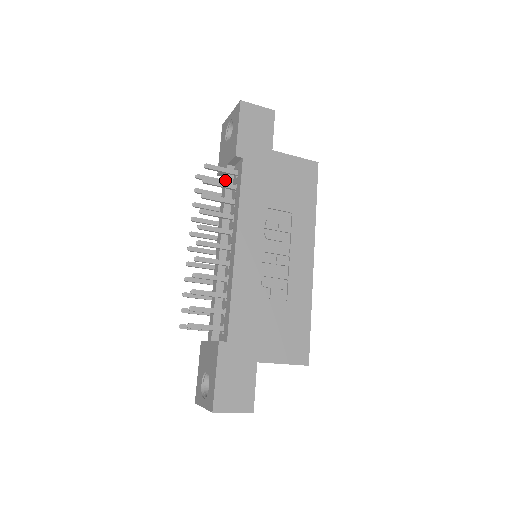
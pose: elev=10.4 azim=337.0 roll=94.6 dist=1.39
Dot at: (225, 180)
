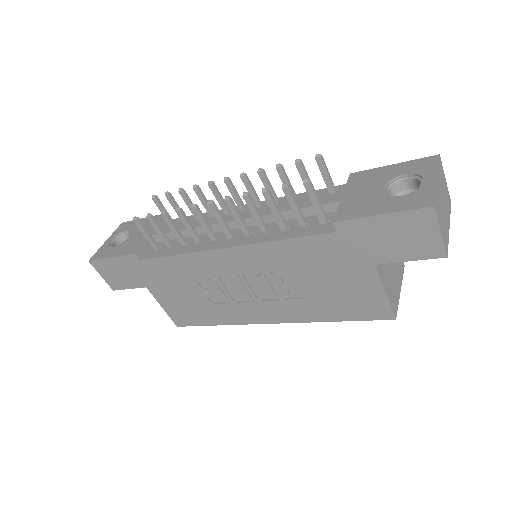
Dot at: occluded
